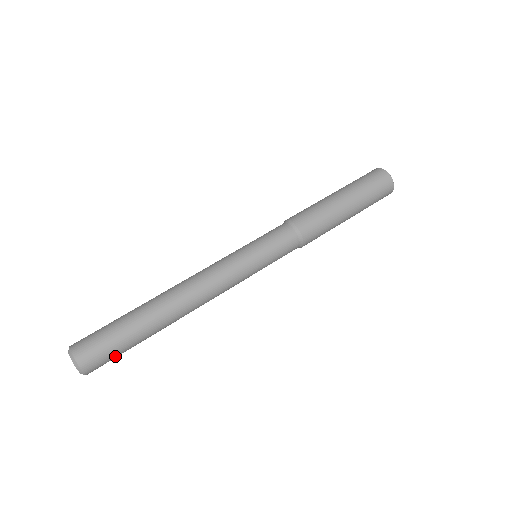
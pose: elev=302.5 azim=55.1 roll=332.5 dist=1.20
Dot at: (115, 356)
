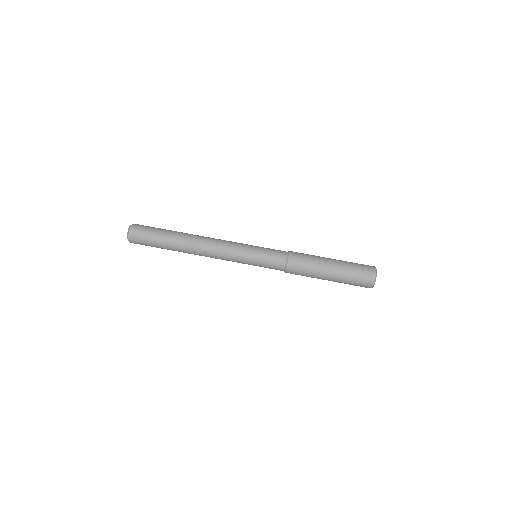
Dot at: (148, 245)
